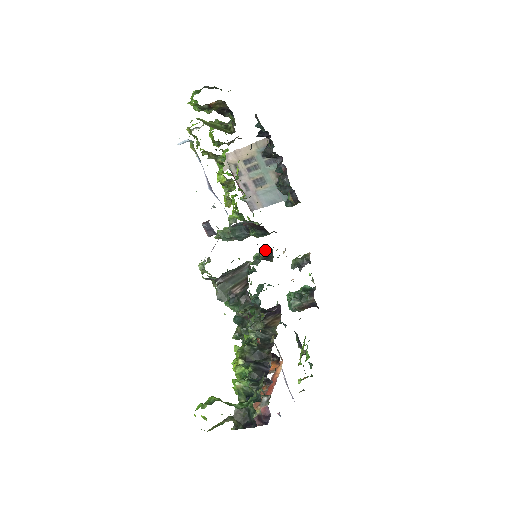
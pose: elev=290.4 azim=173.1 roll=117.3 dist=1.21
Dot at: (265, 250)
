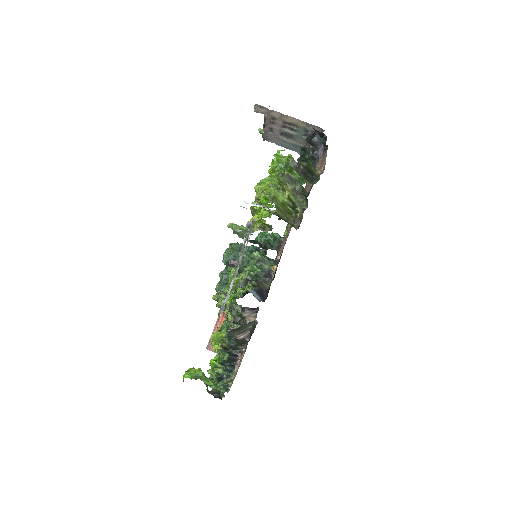
Dot at: (267, 272)
